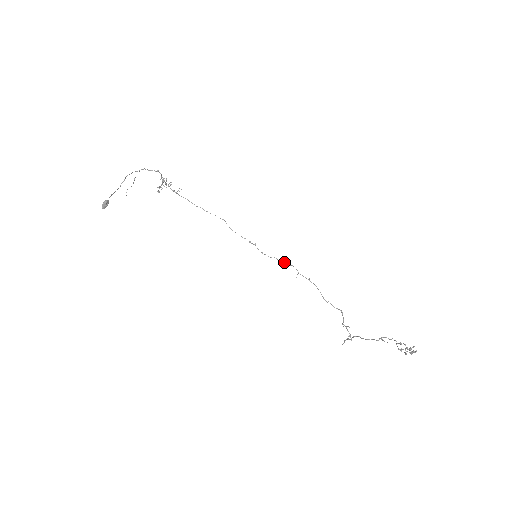
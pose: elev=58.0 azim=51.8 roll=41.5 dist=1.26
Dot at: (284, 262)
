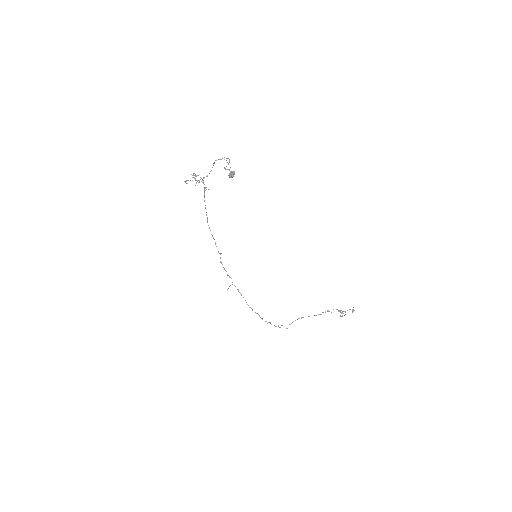
Dot at: occluded
